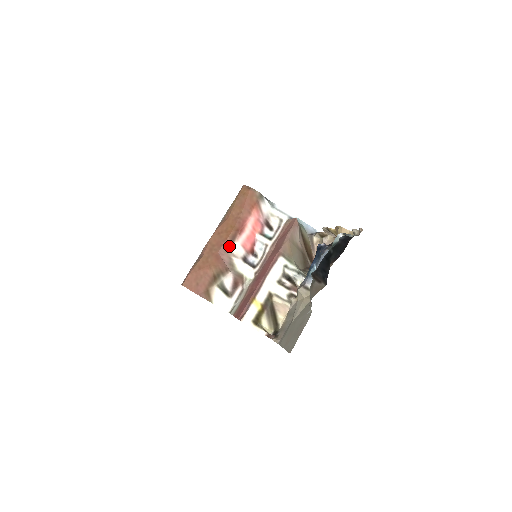
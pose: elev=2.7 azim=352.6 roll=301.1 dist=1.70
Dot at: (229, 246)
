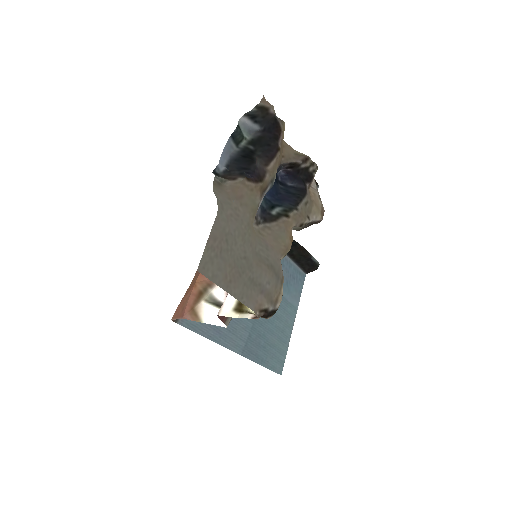
Dot at: occluded
